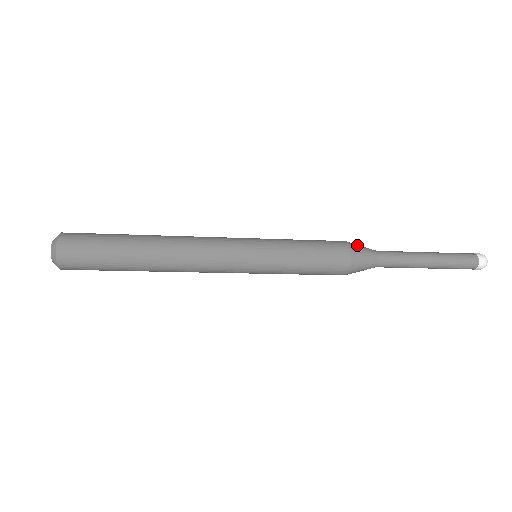
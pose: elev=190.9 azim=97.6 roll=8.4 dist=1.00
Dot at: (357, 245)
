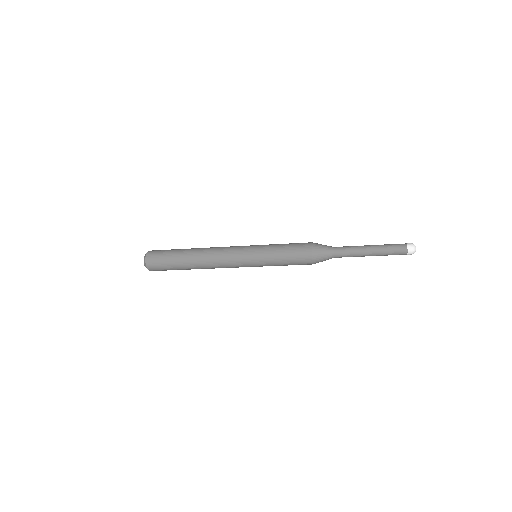
Dot at: occluded
